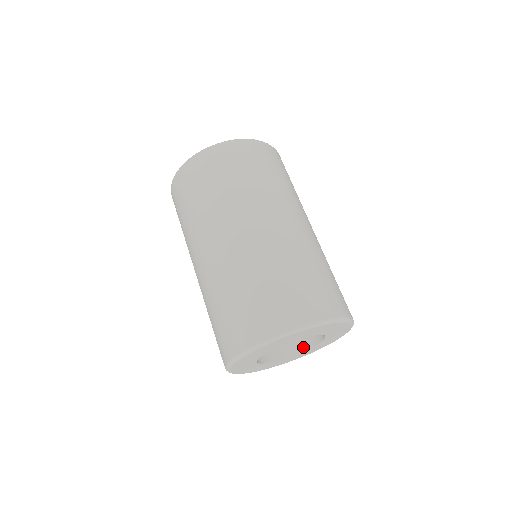
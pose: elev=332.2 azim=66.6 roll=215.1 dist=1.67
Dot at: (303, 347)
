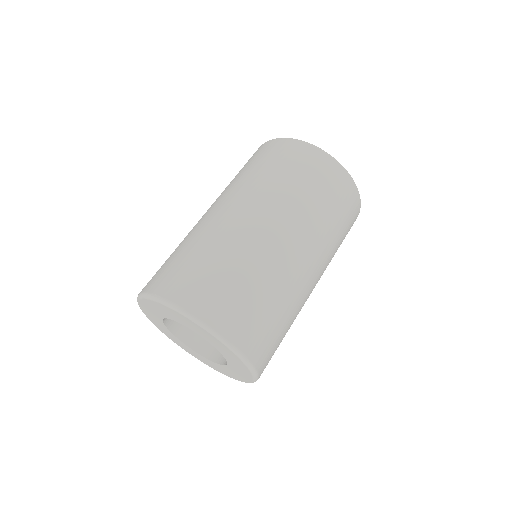
Dot at: (226, 361)
